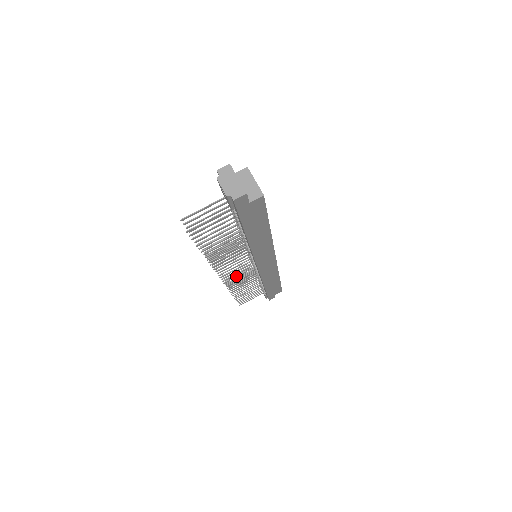
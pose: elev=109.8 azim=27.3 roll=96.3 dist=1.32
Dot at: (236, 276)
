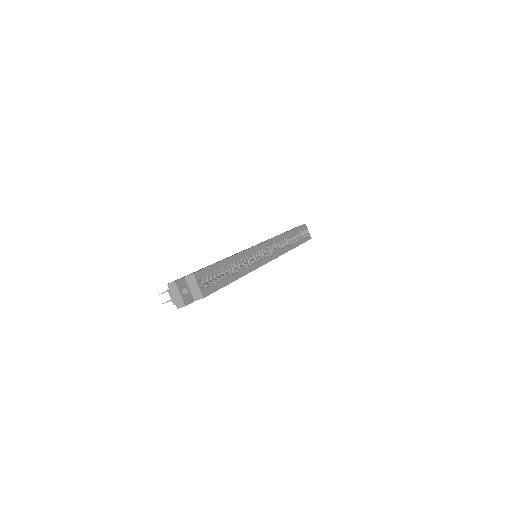
Dot at: occluded
